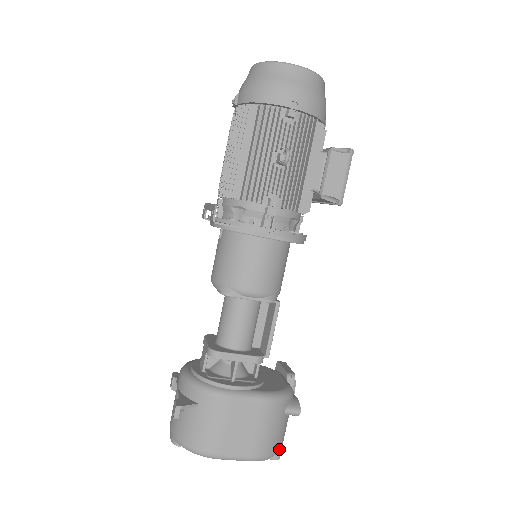
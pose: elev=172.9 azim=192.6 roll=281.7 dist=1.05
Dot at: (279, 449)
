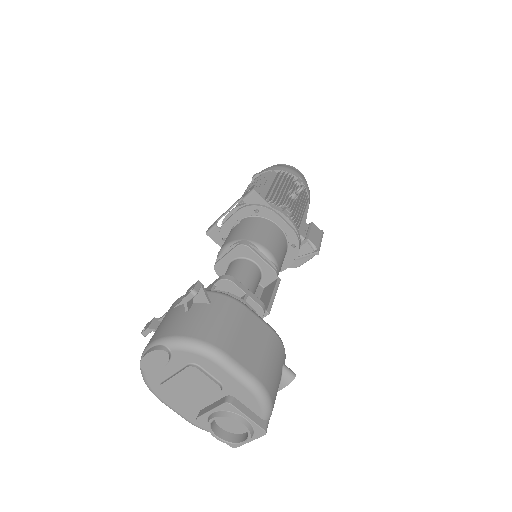
Dot at: (272, 409)
